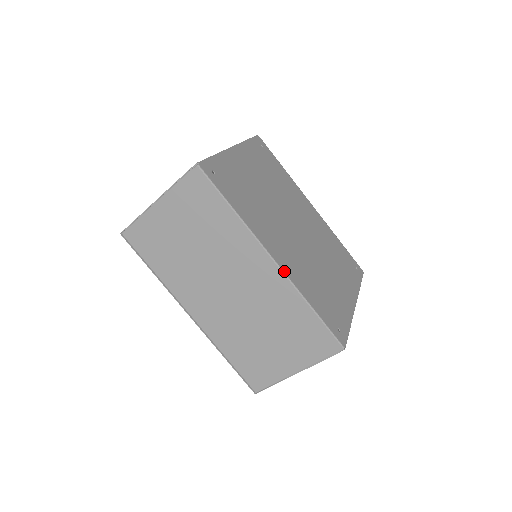
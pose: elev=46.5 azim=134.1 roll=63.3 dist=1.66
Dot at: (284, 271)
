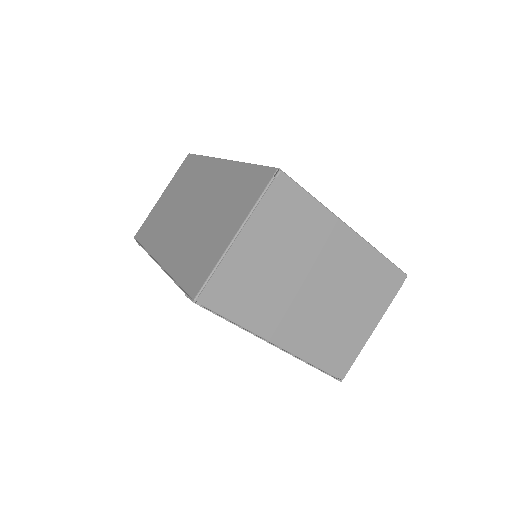
Dot at: occluded
